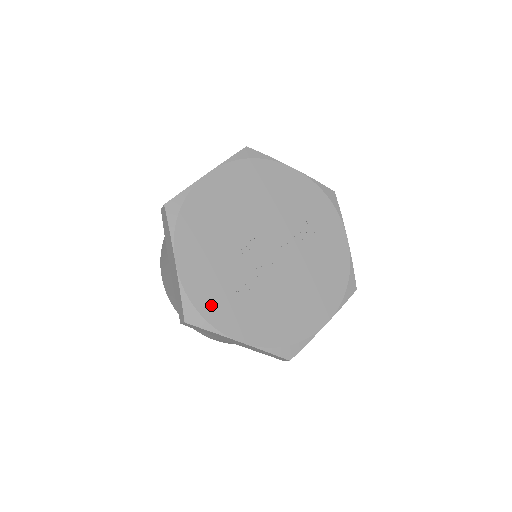
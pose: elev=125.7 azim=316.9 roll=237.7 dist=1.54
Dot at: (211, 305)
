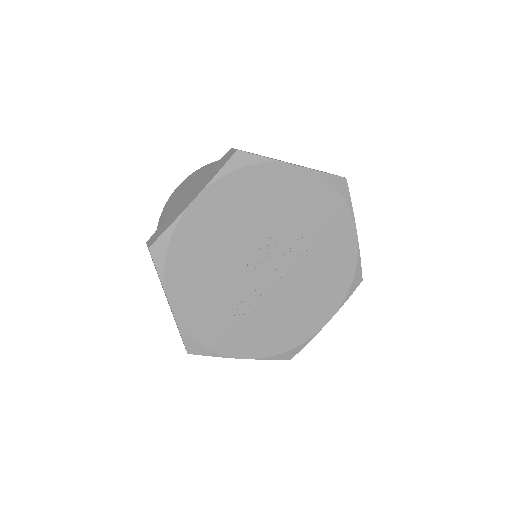
Dot at: (211, 335)
